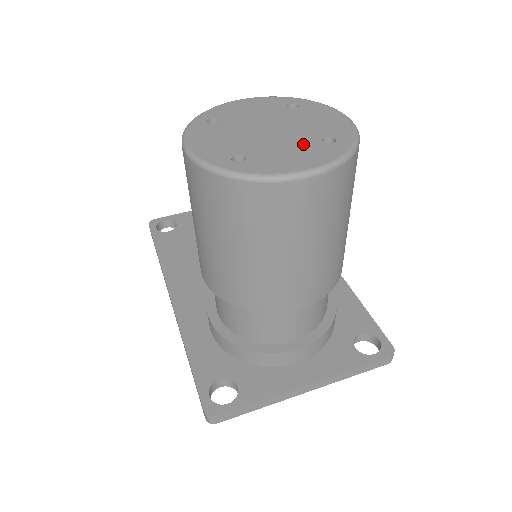
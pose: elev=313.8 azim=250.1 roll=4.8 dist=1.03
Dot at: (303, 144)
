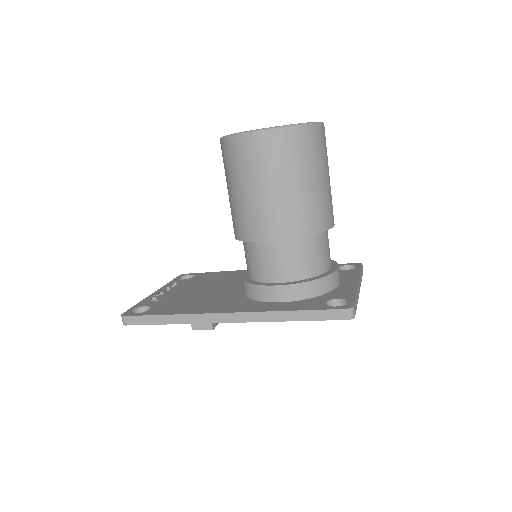
Dot at: occluded
